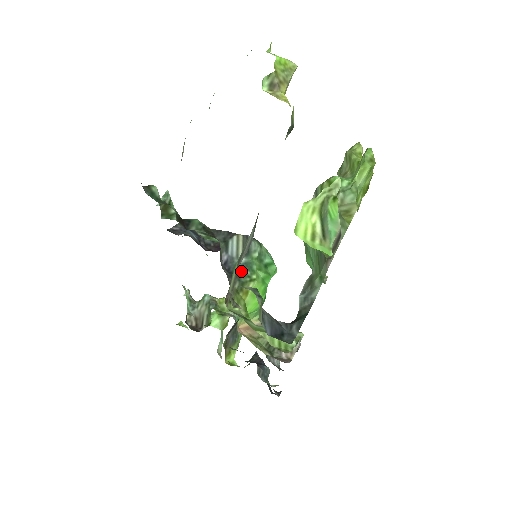
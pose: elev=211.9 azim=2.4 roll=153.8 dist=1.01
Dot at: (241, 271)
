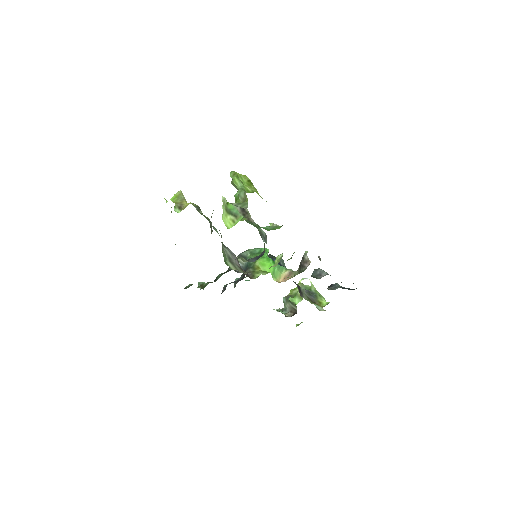
Dot at: (248, 265)
